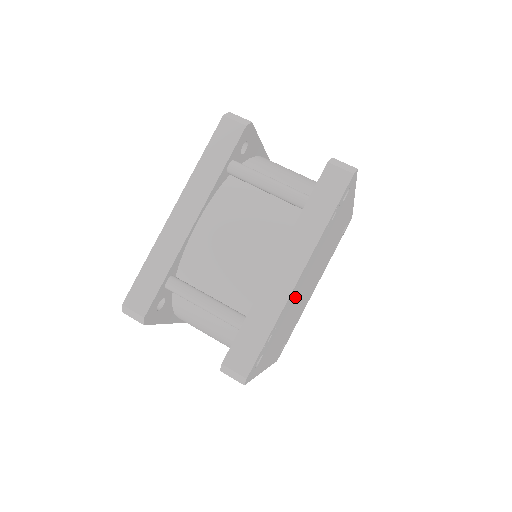
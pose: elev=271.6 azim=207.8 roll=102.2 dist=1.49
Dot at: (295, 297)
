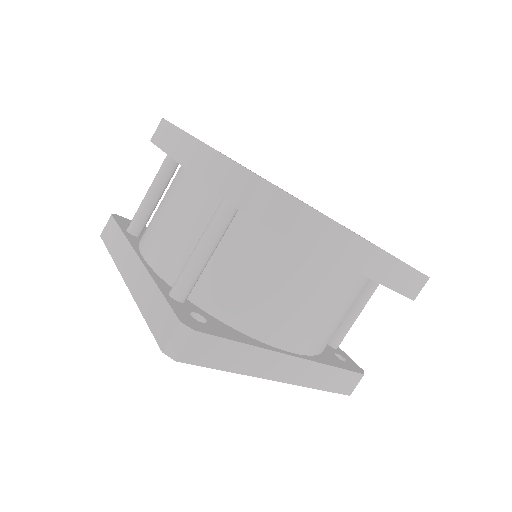
Dot at: occluded
